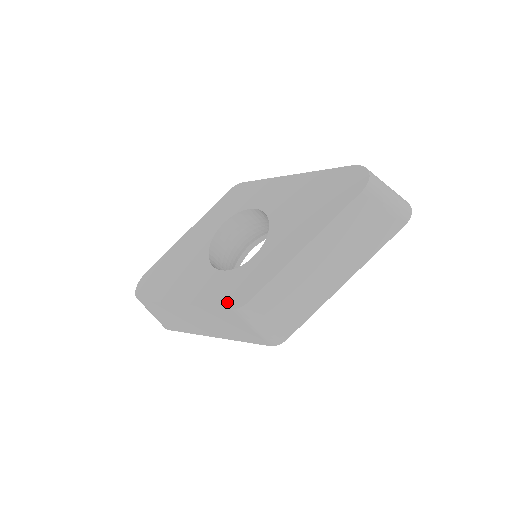
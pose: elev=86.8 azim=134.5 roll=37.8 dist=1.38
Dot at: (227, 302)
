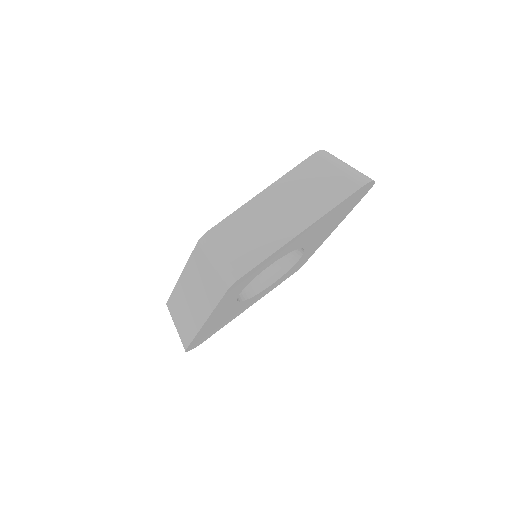
Dot at: occluded
